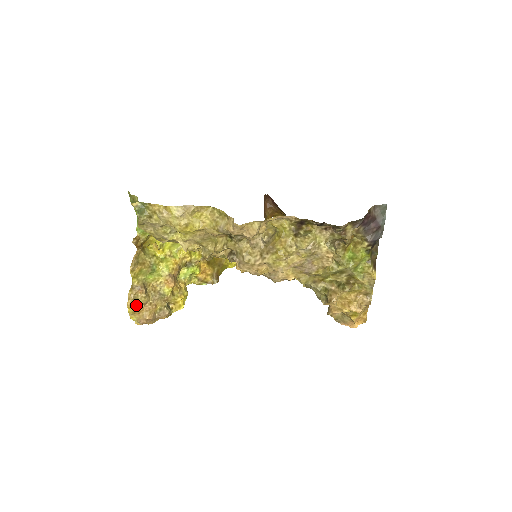
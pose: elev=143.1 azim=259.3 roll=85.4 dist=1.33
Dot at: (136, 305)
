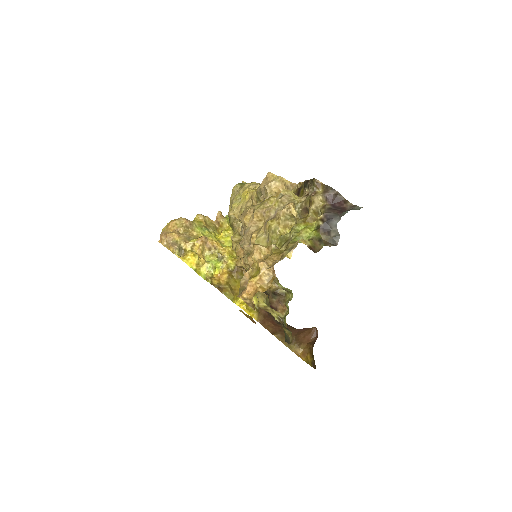
Dot at: (175, 223)
